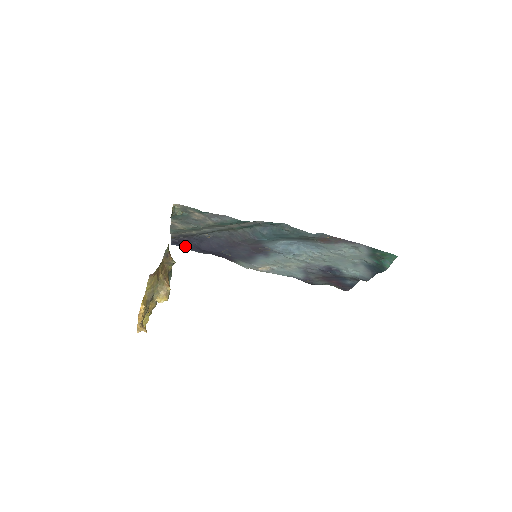
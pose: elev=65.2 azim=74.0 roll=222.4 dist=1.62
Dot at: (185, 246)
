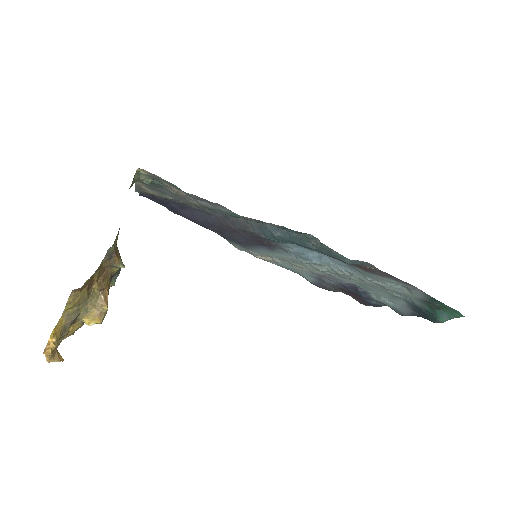
Dot at: (159, 202)
